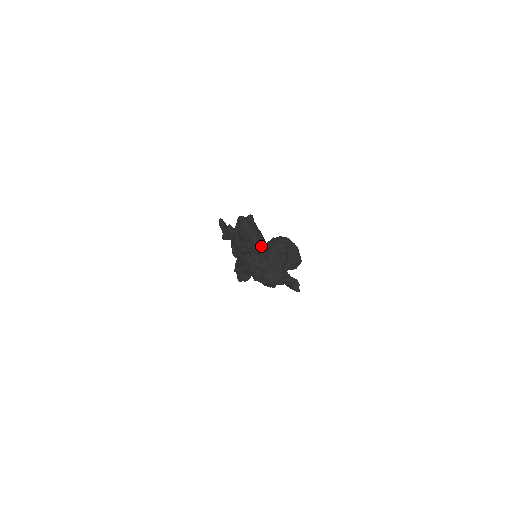
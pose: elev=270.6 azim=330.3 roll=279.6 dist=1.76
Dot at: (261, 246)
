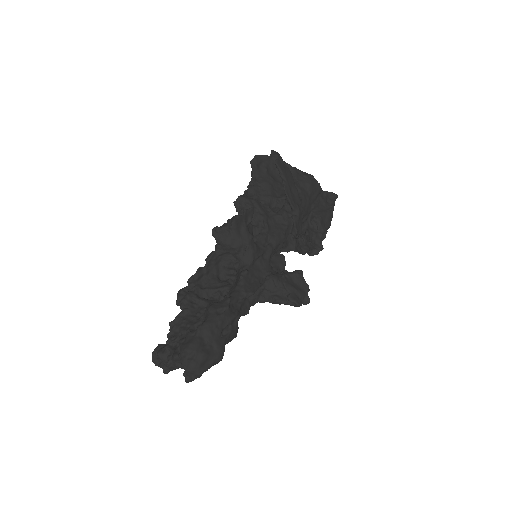
Dot at: (174, 339)
